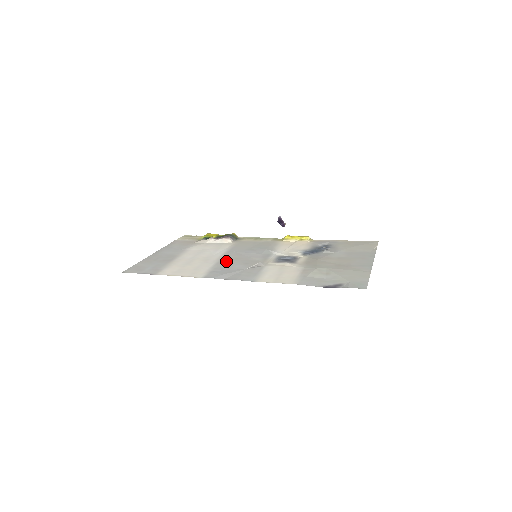
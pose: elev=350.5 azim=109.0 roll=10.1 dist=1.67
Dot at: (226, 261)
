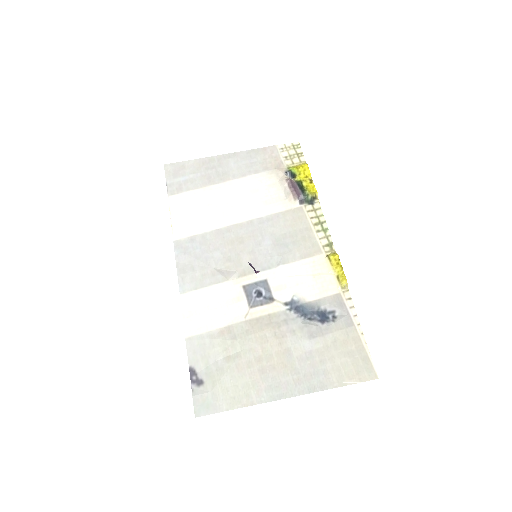
Dot at: (227, 235)
